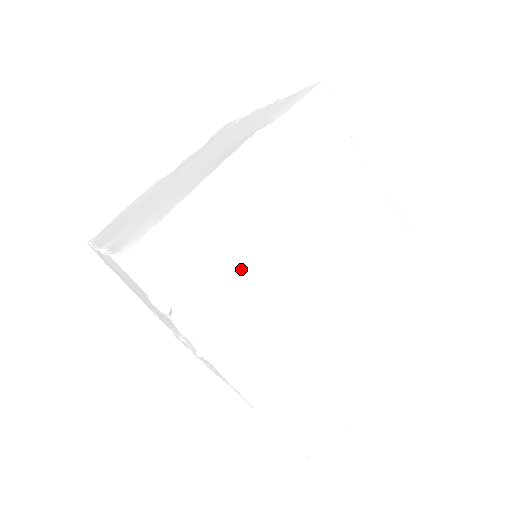
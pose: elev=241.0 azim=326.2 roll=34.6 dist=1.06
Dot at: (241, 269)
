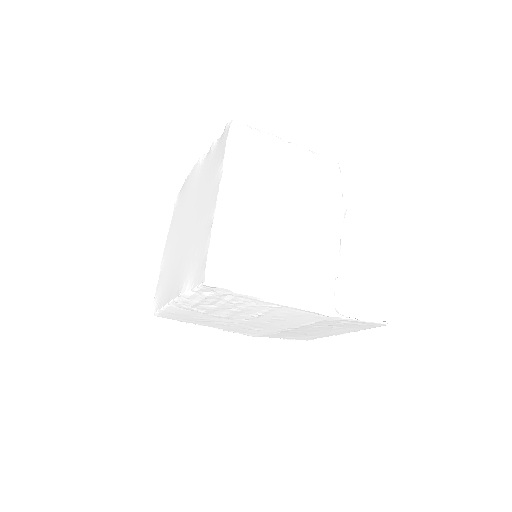
Dot at: (210, 319)
